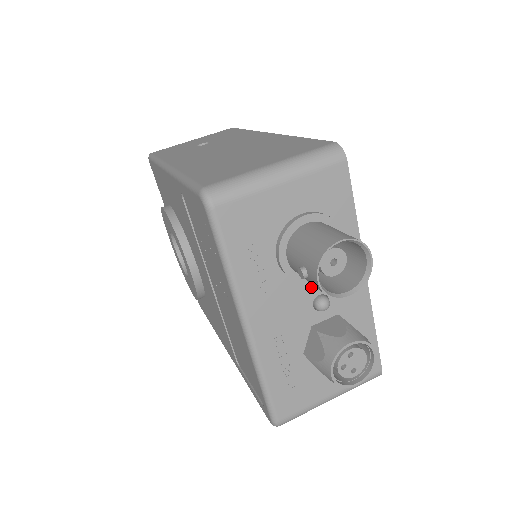
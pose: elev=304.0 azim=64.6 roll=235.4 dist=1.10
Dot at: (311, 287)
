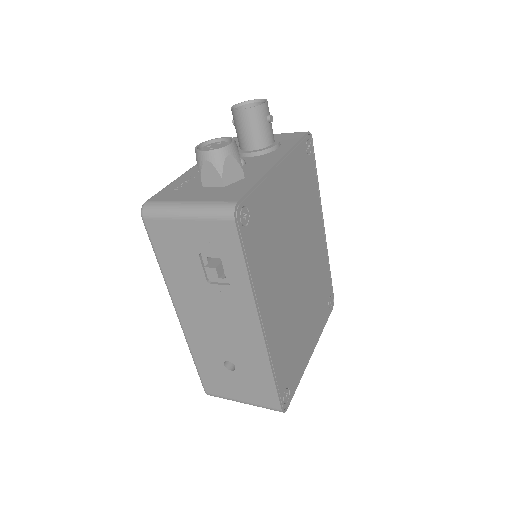
Dot at: occluded
